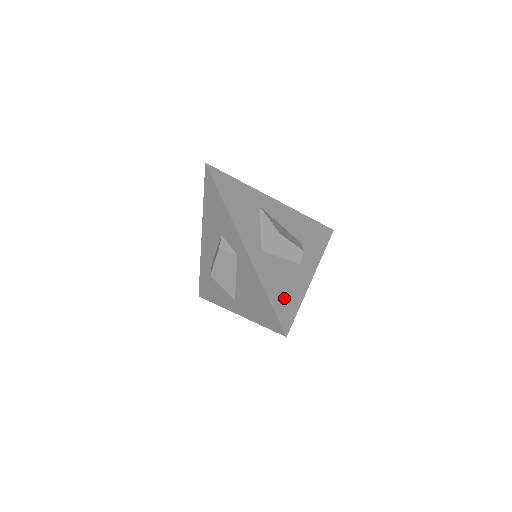
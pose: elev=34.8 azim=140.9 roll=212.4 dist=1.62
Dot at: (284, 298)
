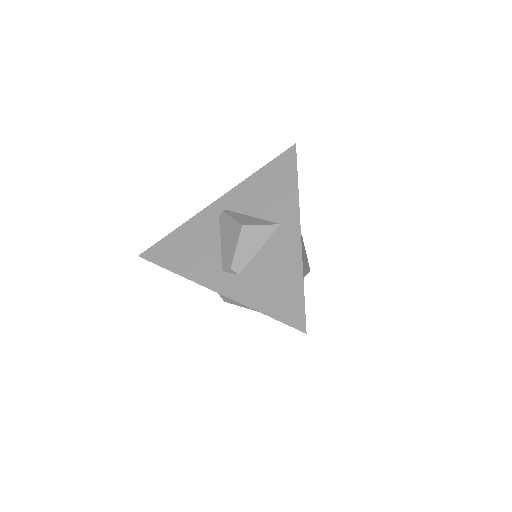
Dot at: occluded
